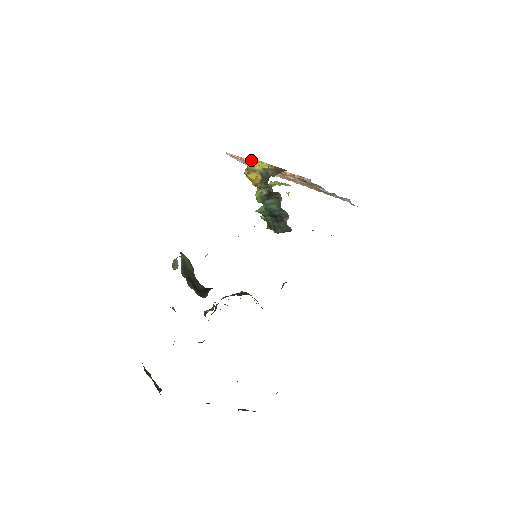
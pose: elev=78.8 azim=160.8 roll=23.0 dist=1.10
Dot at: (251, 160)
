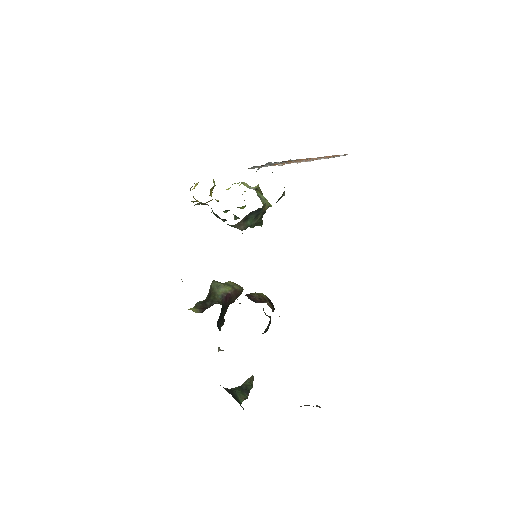
Dot at: occluded
